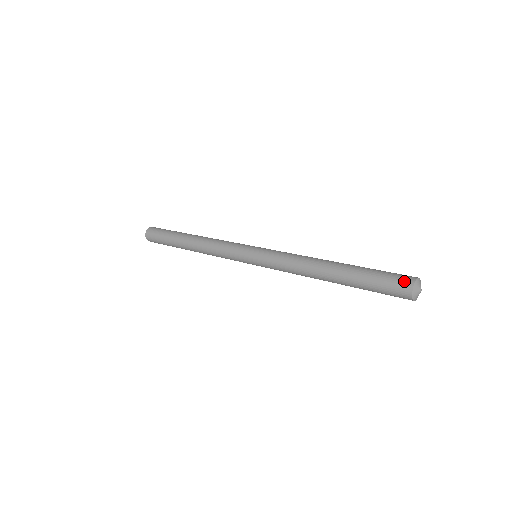
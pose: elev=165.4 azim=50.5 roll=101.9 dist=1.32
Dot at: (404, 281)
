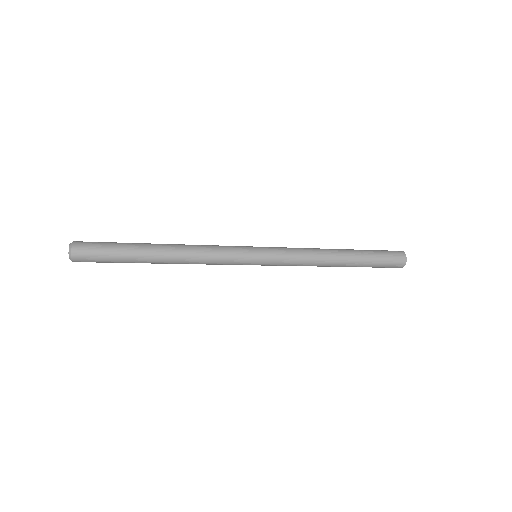
Dot at: (400, 257)
